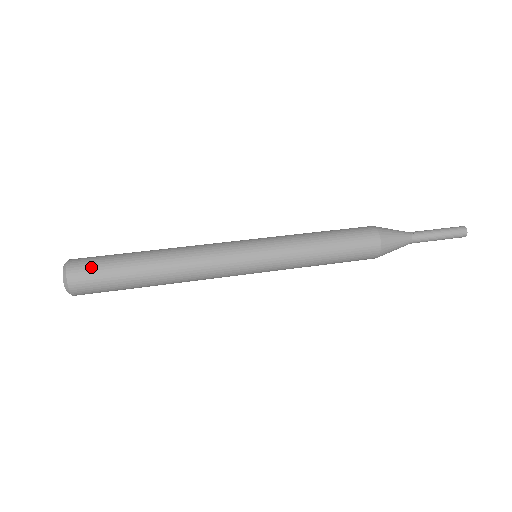
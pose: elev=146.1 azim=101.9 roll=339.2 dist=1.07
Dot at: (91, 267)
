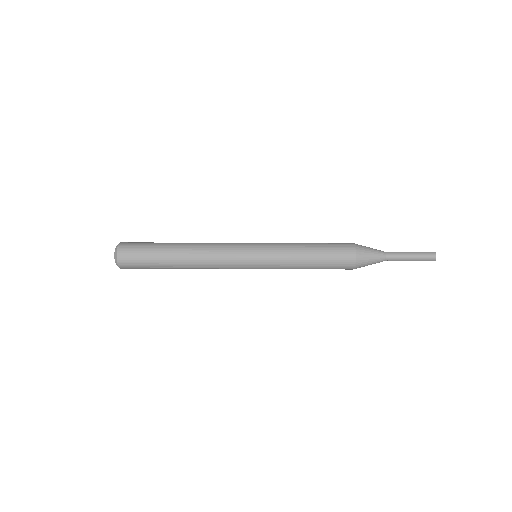
Dot at: (137, 242)
